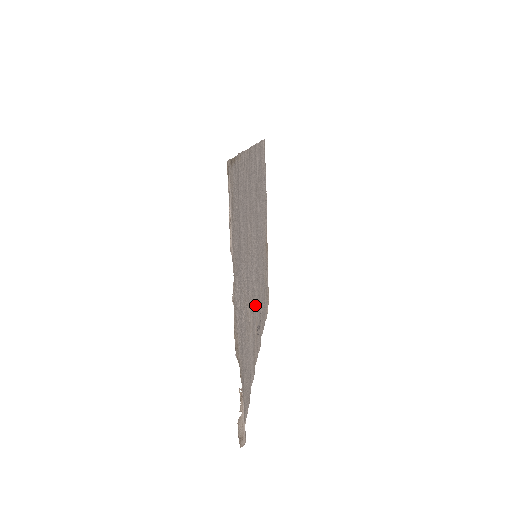
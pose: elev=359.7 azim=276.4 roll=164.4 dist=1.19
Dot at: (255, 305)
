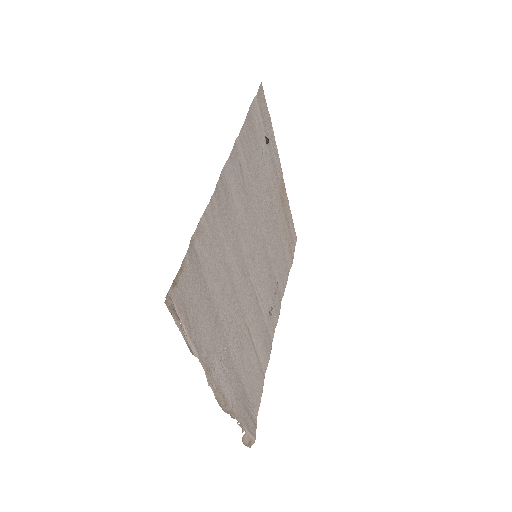
Dot at: (262, 300)
